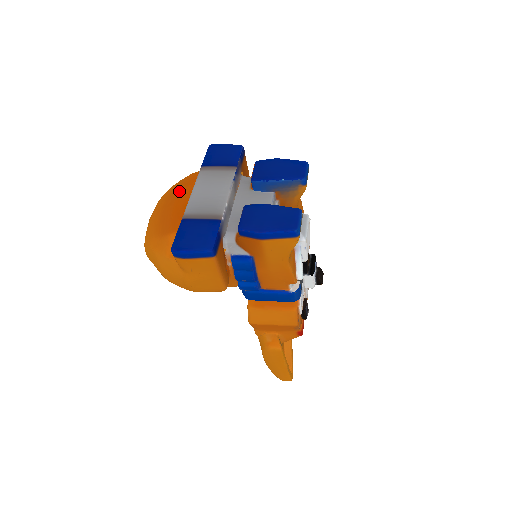
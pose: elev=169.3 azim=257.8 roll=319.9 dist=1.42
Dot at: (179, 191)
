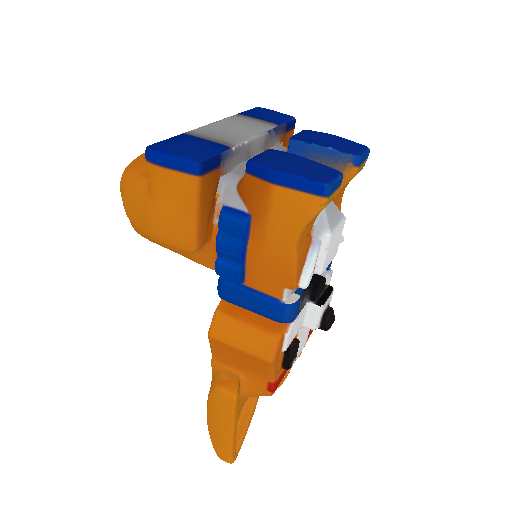
Dot at: occluded
